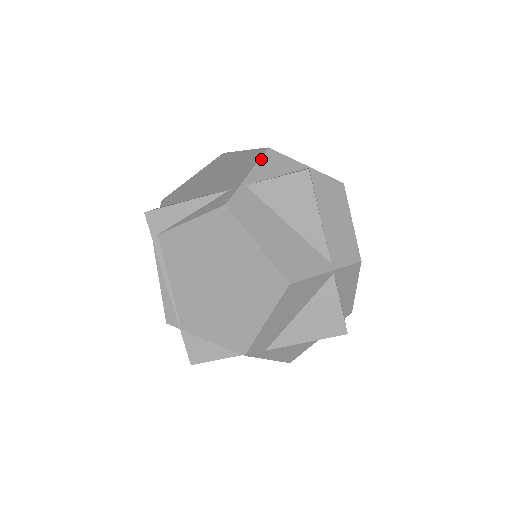
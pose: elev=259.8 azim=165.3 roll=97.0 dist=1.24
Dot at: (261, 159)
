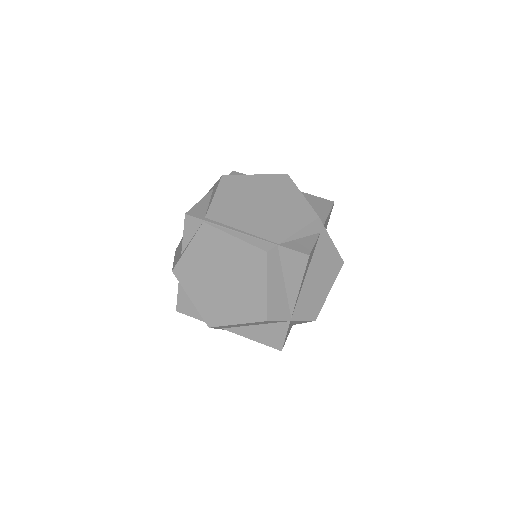
Dot at: occluded
